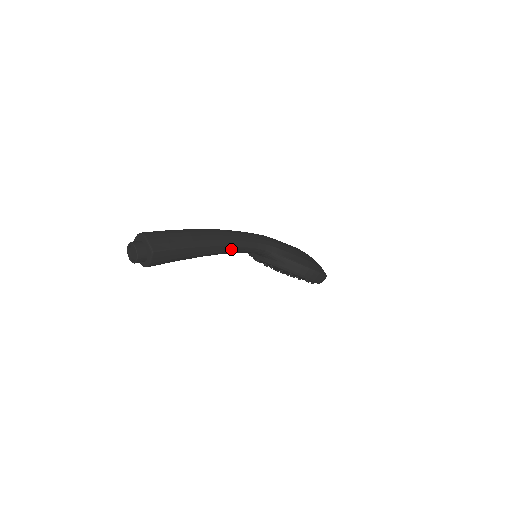
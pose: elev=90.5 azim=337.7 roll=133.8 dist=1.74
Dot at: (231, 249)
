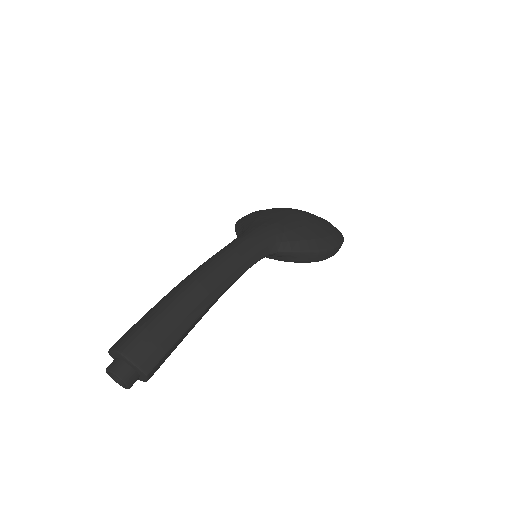
Dot at: (232, 284)
